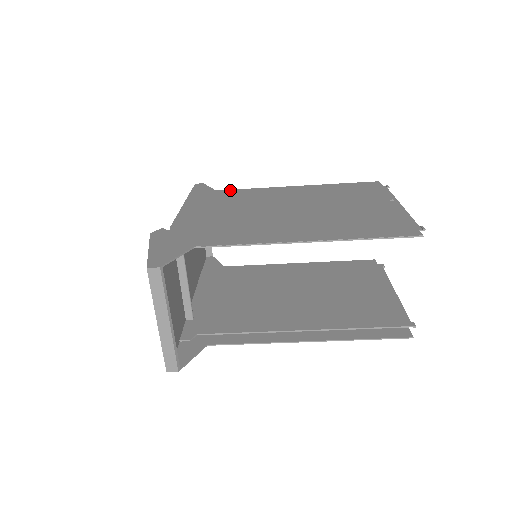
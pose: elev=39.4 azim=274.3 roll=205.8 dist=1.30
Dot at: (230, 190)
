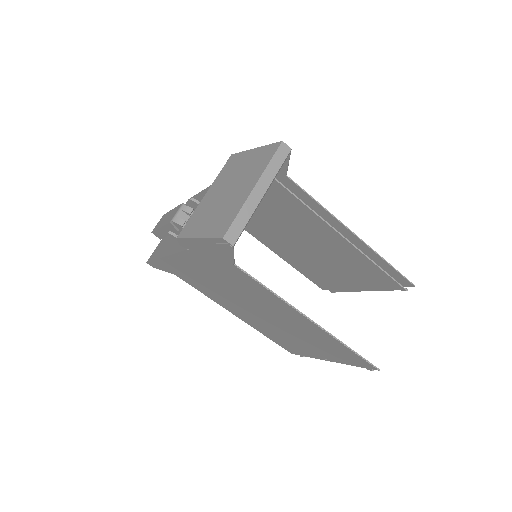
Dot at: occluded
